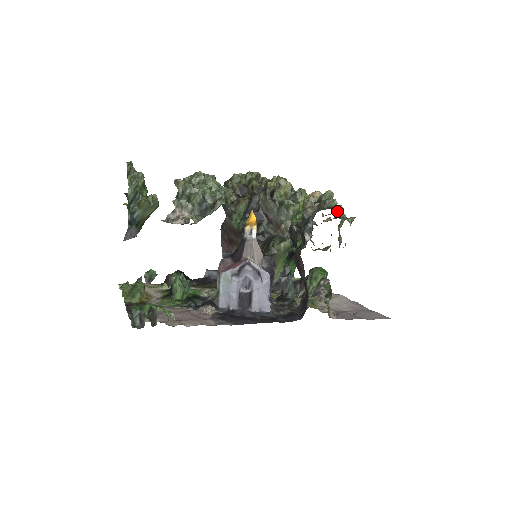
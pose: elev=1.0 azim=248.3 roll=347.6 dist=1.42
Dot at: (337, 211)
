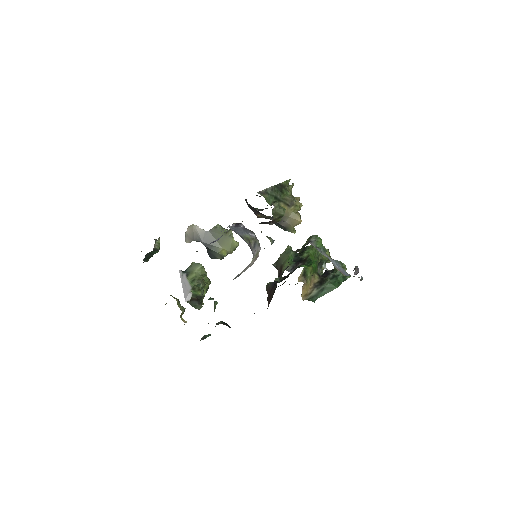
Dot at: occluded
